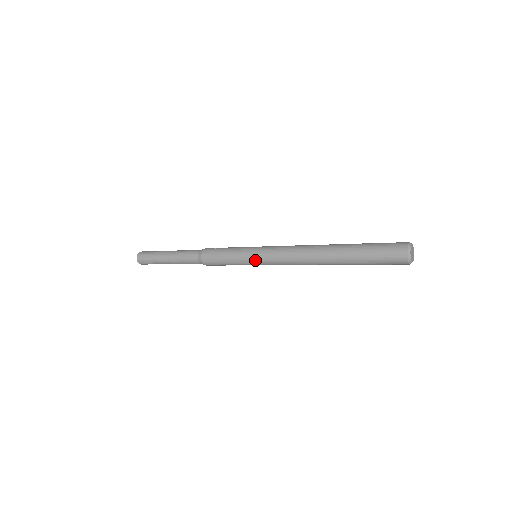
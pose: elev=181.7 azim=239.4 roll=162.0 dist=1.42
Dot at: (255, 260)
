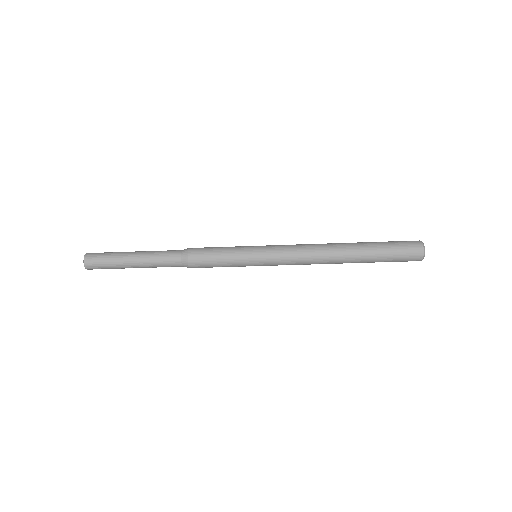
Dot at: (260, 252)
